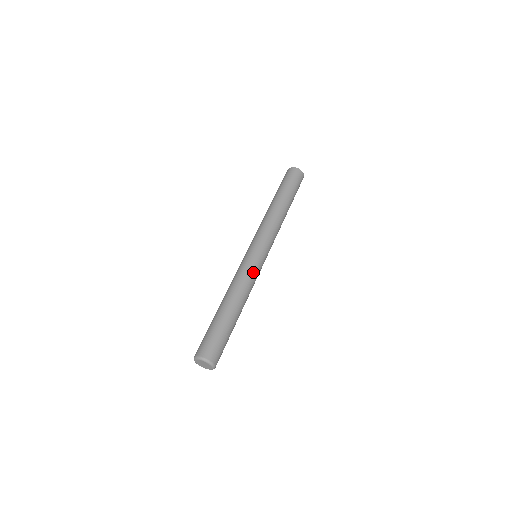
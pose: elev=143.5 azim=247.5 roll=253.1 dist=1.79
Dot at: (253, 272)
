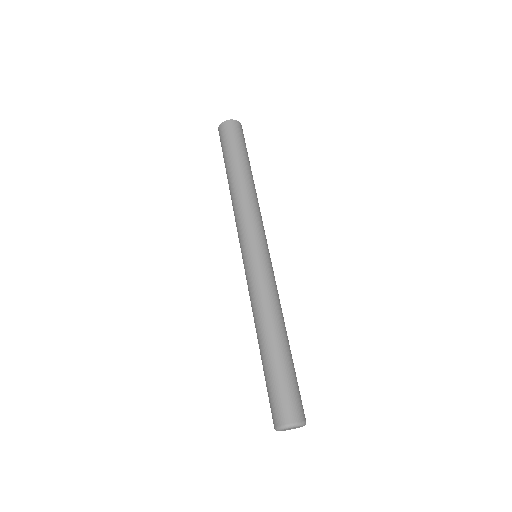
Dot at: (275, 282)
